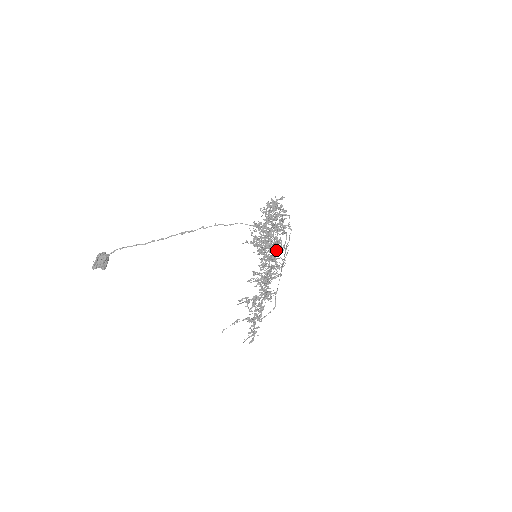
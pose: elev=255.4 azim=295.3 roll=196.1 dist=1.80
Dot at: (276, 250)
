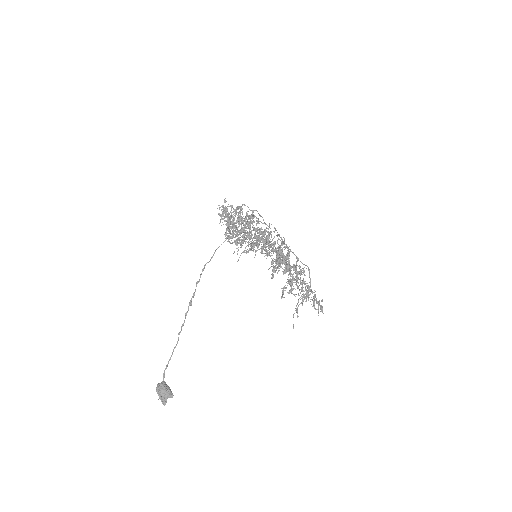
Dot at: occluded
